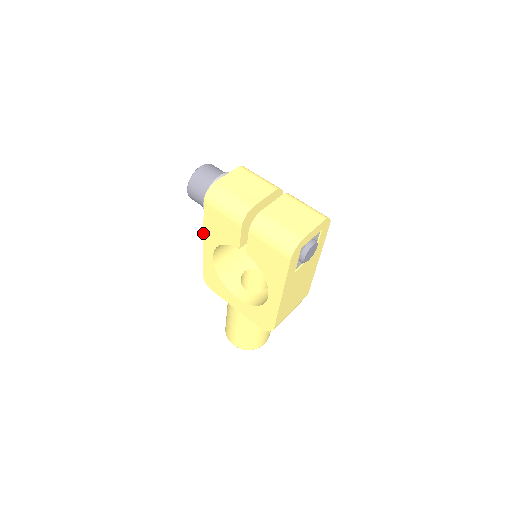
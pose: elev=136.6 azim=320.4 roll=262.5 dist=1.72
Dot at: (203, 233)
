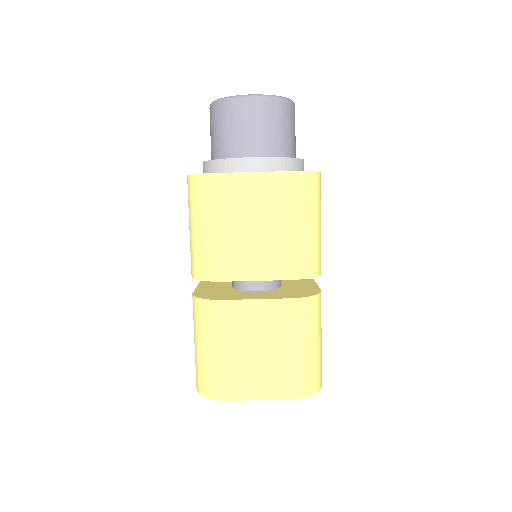
Dot at: occluded
